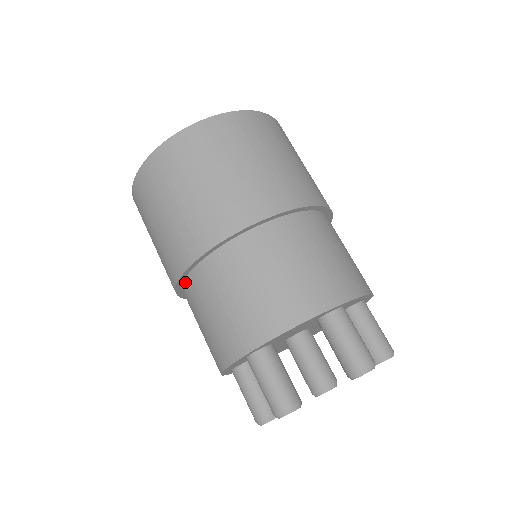
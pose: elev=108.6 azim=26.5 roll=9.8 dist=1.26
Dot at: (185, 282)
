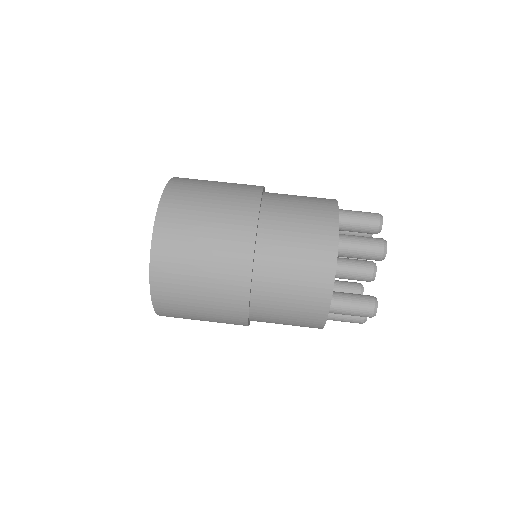
Dot at: (251, 319)
